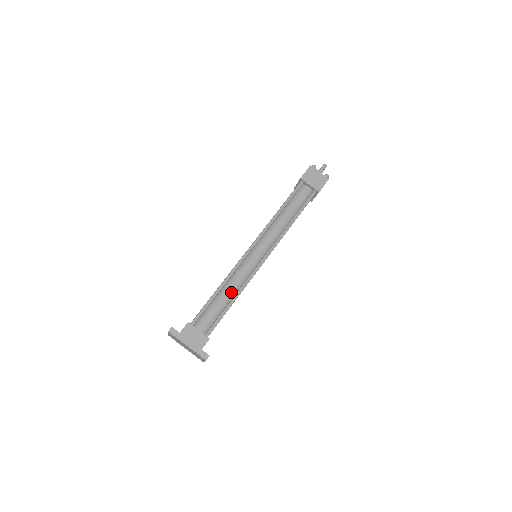
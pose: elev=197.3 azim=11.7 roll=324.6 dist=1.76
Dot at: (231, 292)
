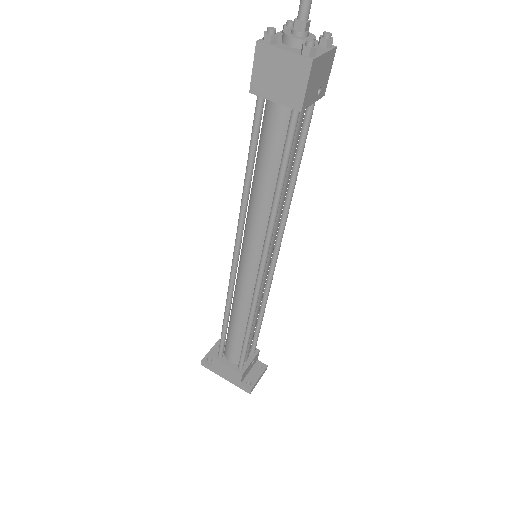
Dot at: (241, 320)
